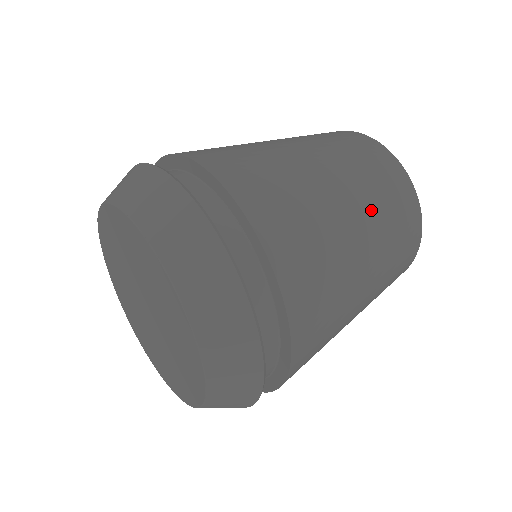
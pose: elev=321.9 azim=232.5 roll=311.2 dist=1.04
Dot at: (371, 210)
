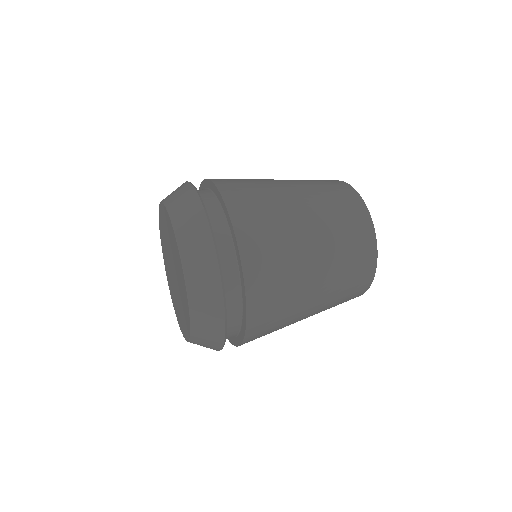
Dot at: (332, 256)
